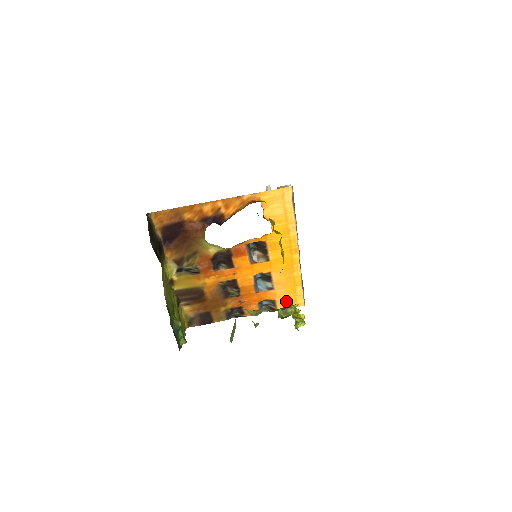
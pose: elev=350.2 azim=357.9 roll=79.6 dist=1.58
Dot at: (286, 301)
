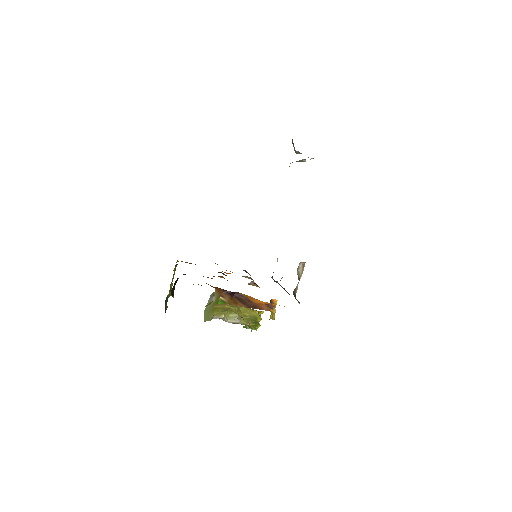
Dot at: occluded
